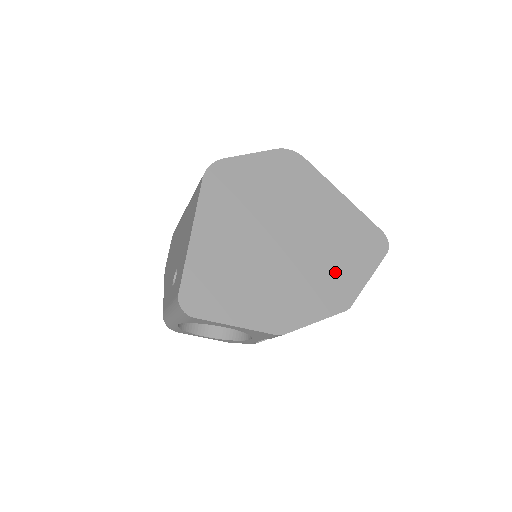
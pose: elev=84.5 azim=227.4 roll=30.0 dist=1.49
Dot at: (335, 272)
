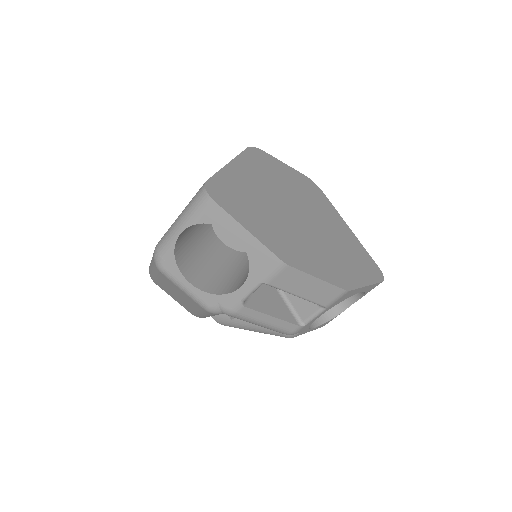
Dot at: (338, 261)
